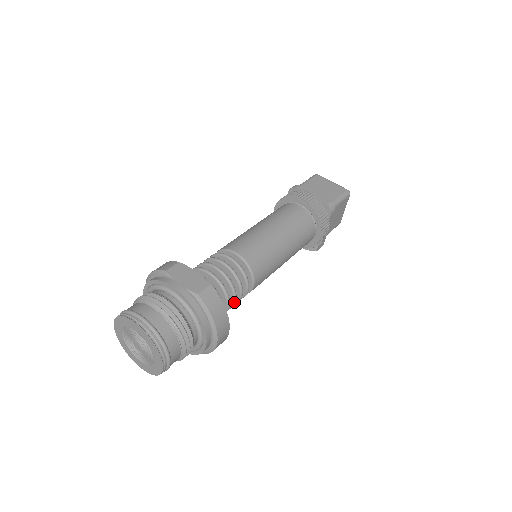
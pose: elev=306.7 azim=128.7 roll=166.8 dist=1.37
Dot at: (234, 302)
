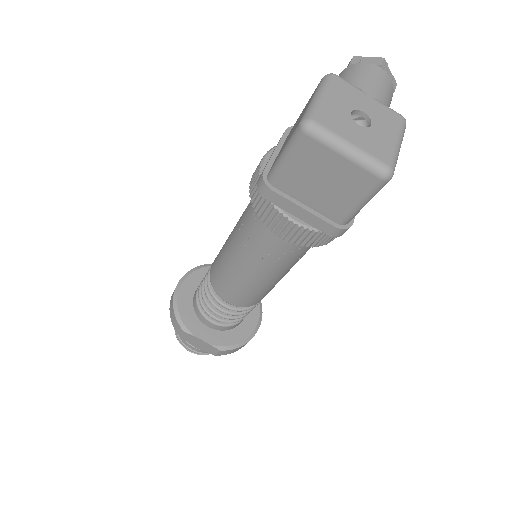
Dot at: occluded
